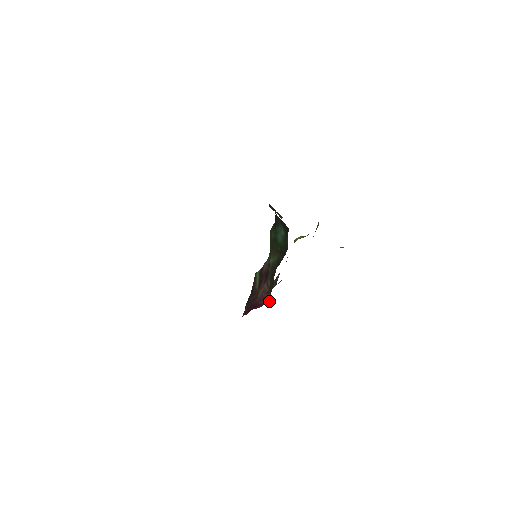
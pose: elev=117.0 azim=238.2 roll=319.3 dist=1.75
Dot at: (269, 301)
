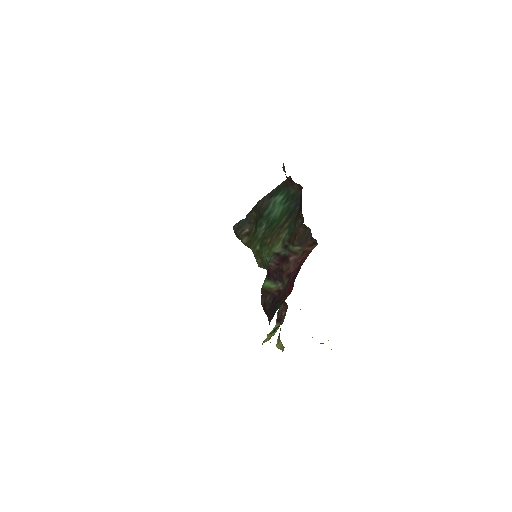
Dot at: (316, 244)
